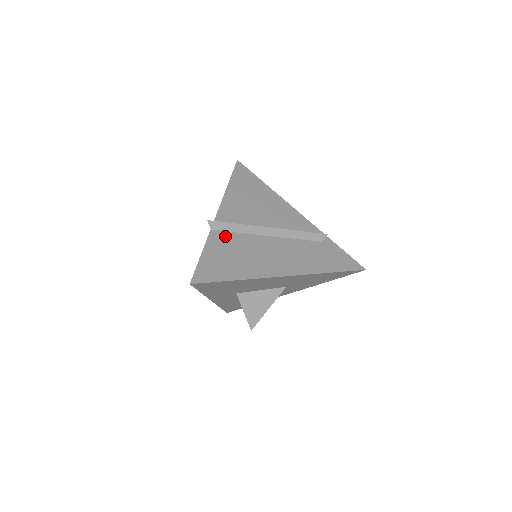
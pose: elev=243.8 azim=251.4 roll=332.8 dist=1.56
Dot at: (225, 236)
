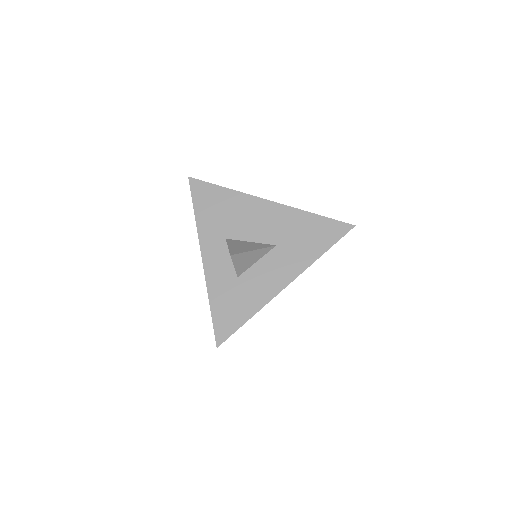
Dot at: occluded
